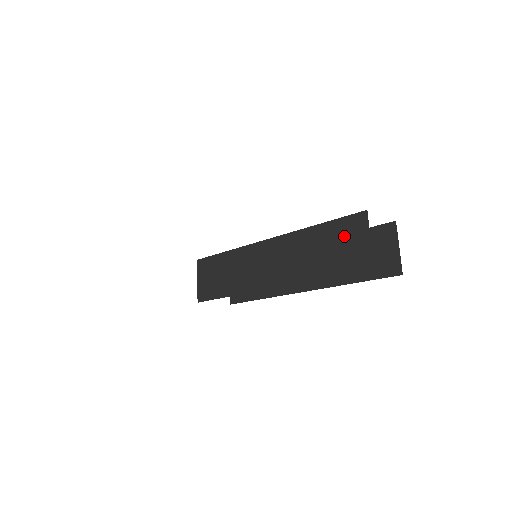
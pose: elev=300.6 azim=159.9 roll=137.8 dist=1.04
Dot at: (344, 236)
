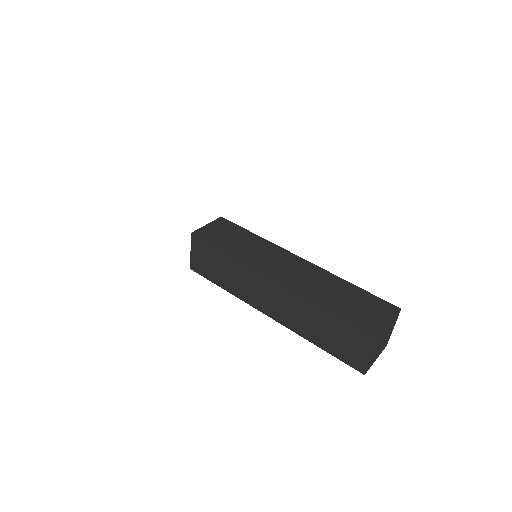
Dot at: (349, 337)
